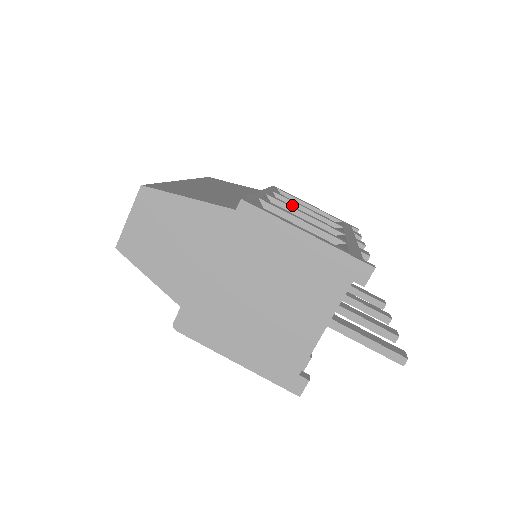
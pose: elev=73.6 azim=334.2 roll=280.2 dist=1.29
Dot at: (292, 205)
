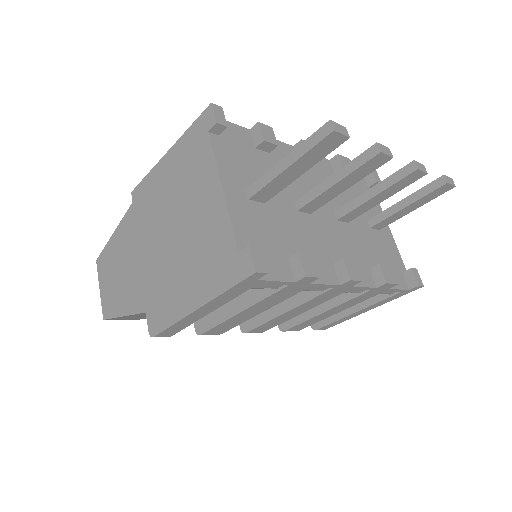
Dot at: occluded
